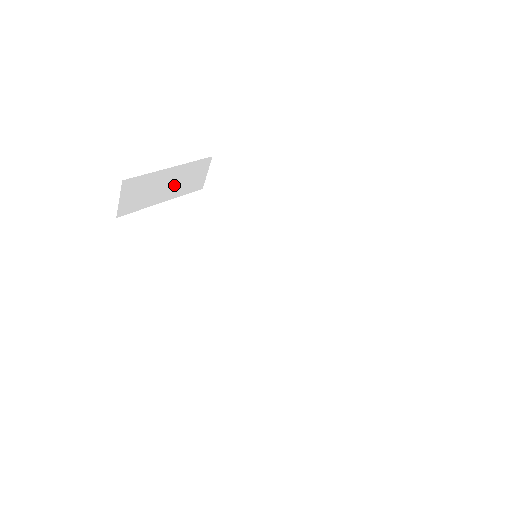
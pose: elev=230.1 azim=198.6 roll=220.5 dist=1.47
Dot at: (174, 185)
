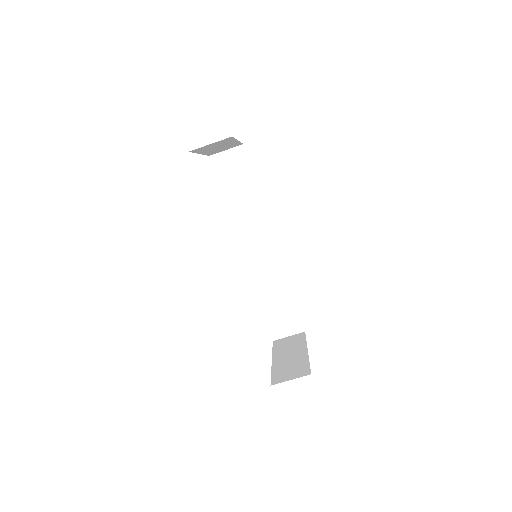
Dot at: (218, 148)
